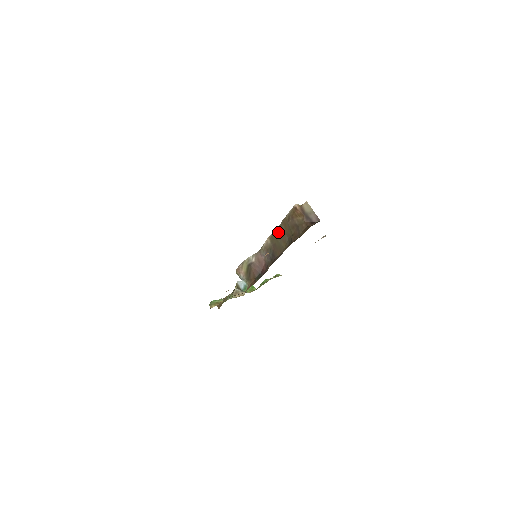
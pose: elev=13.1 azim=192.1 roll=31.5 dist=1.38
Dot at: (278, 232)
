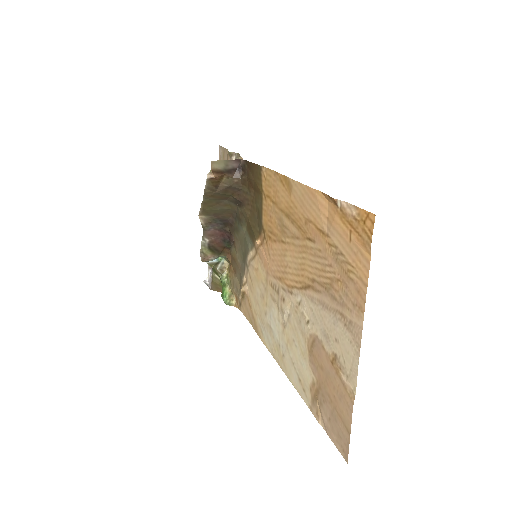
Dot at: (208, 205)
